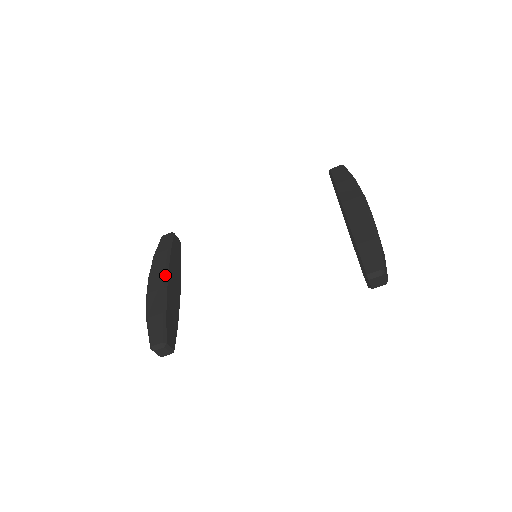
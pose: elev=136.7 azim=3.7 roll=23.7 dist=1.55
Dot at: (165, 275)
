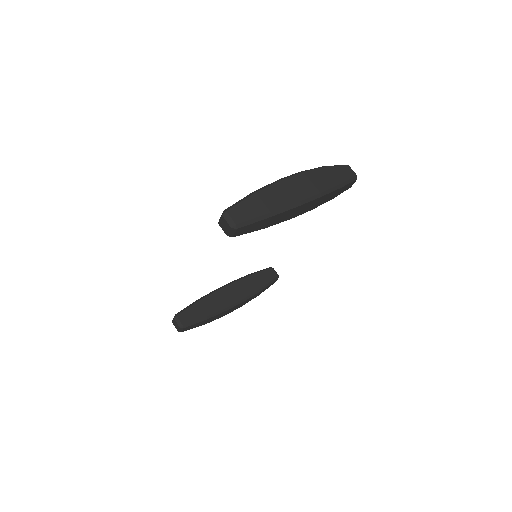
Dot at: (226, 284)
